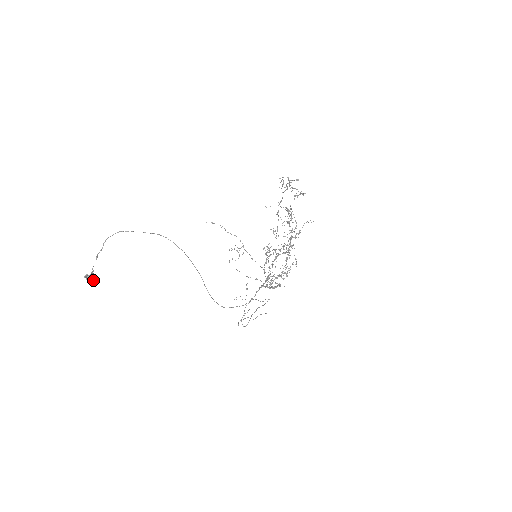
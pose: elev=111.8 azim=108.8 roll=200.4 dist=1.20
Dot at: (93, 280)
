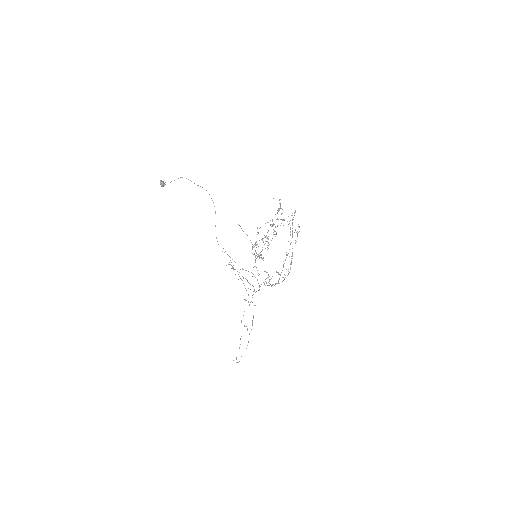
Dot at: (163, 183)
